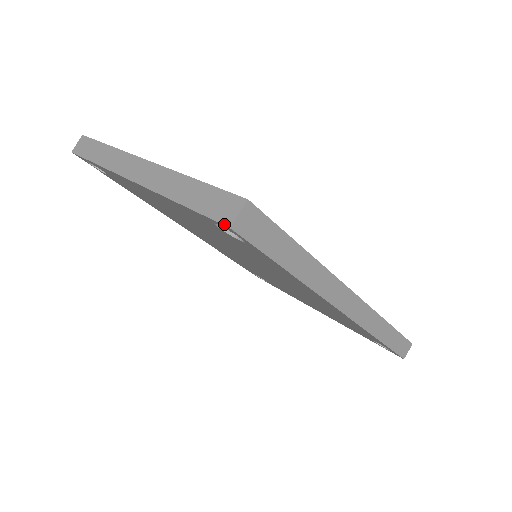
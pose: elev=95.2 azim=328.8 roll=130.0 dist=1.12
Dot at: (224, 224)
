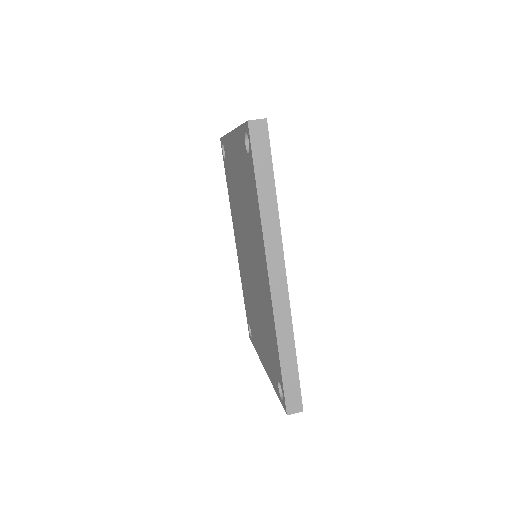
Dot at: (247, 121)
